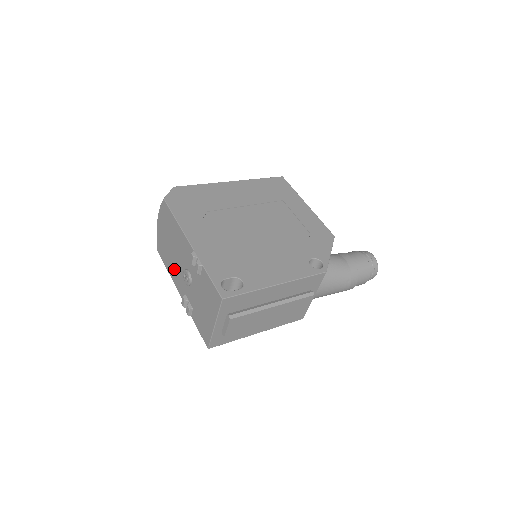
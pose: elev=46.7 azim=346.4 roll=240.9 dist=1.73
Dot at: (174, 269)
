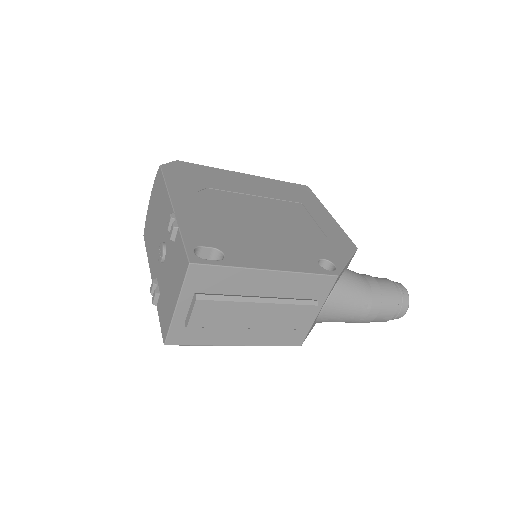
Dot at: (153, 250)
